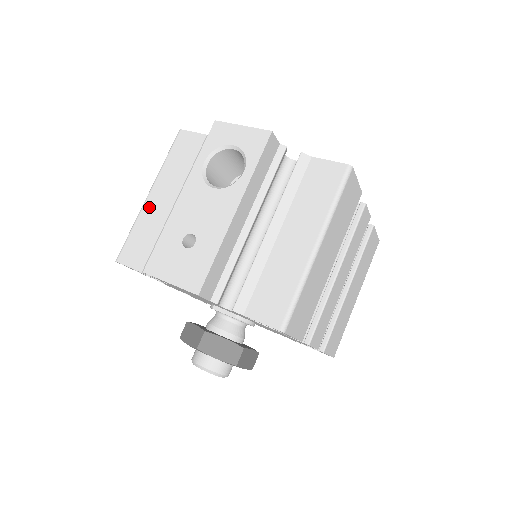
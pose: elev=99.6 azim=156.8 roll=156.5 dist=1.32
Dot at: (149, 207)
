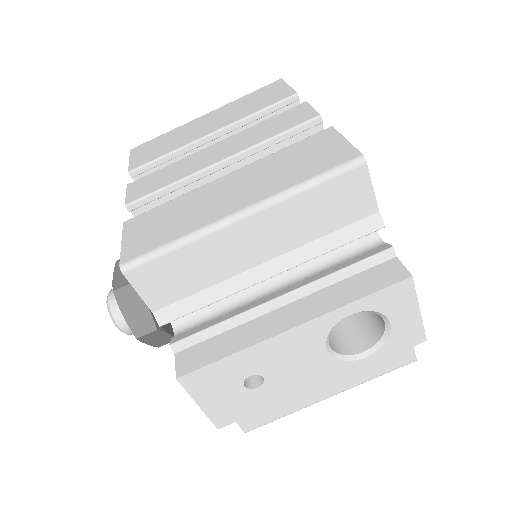
Dot at: (227, 239)
